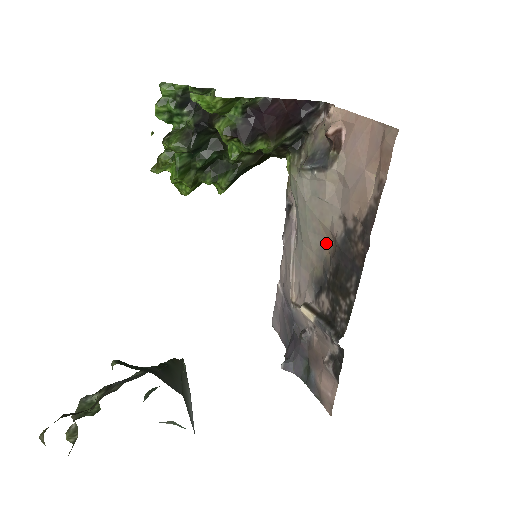
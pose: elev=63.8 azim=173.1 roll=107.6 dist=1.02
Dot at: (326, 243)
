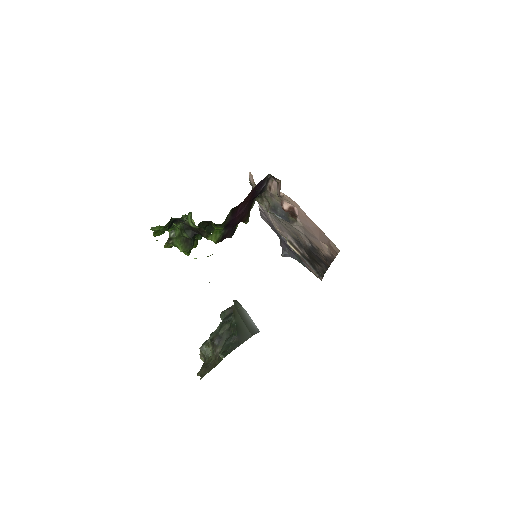
Dot at: (297, 233)
